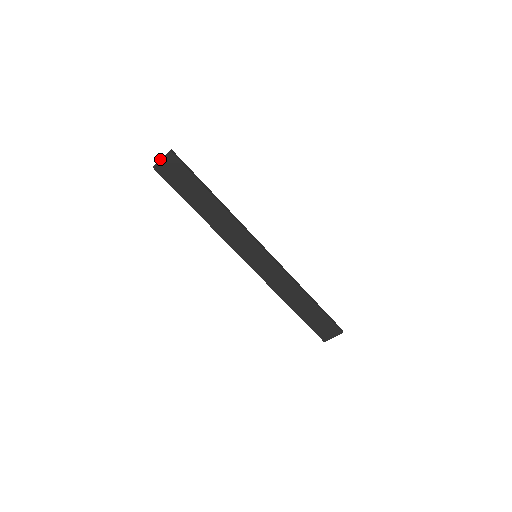
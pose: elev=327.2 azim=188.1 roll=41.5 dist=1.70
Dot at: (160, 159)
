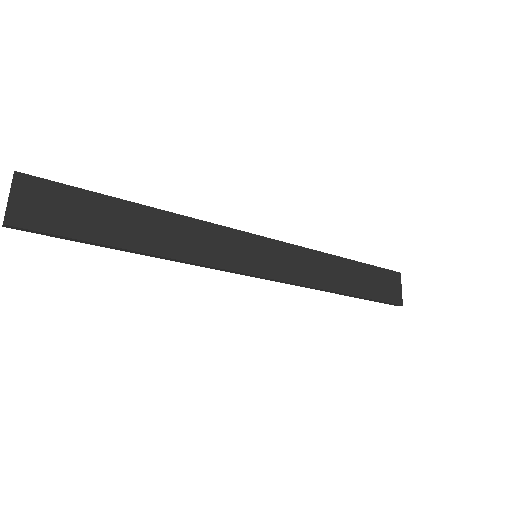
Dot at: occluded
